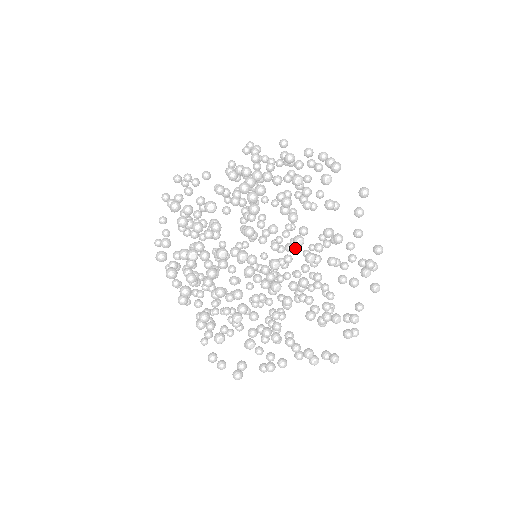
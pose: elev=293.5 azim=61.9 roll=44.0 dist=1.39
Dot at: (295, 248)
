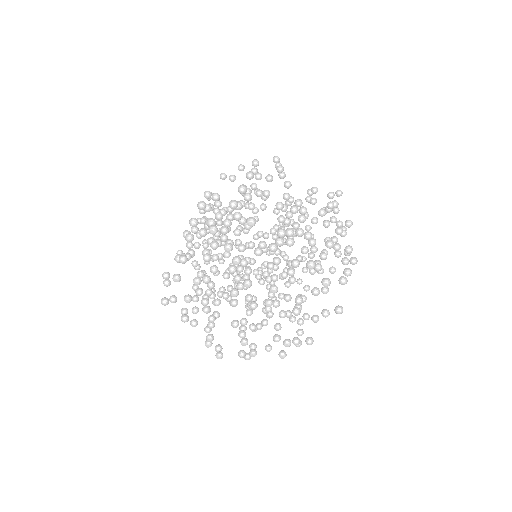
Dot at: (282, 278)
